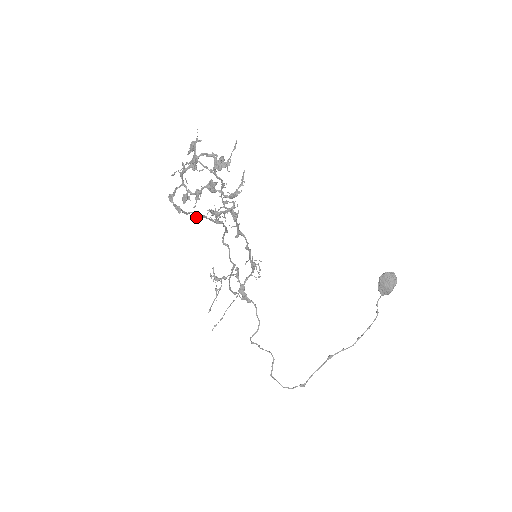
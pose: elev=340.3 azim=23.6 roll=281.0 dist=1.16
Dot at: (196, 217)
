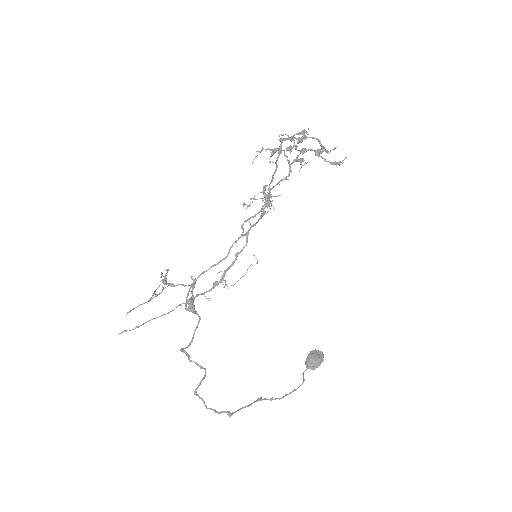
Dot at: (274, 172)
